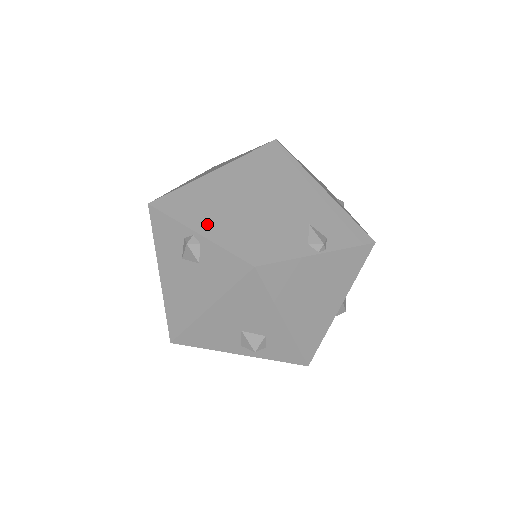
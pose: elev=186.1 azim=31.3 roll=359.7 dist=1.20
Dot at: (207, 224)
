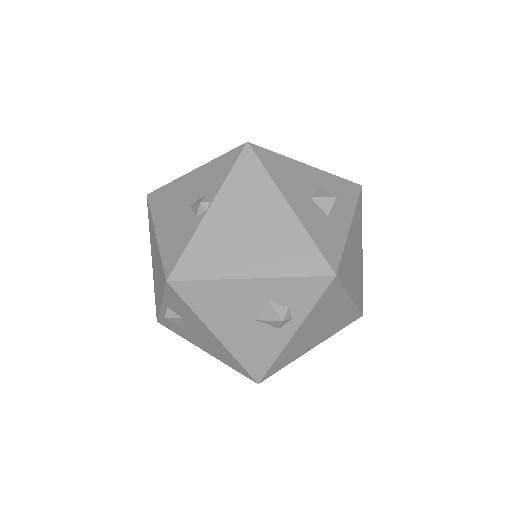
Dot at: (159, 292)
